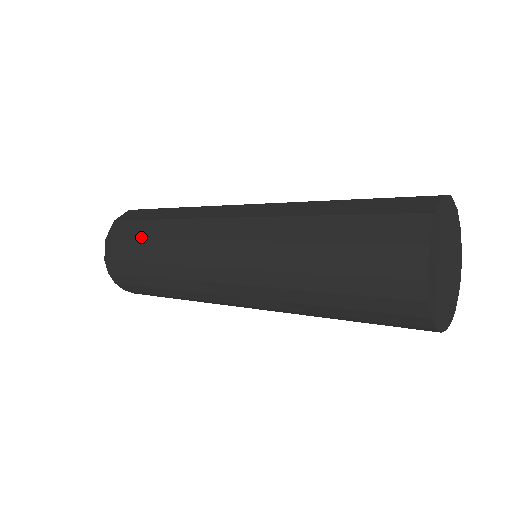
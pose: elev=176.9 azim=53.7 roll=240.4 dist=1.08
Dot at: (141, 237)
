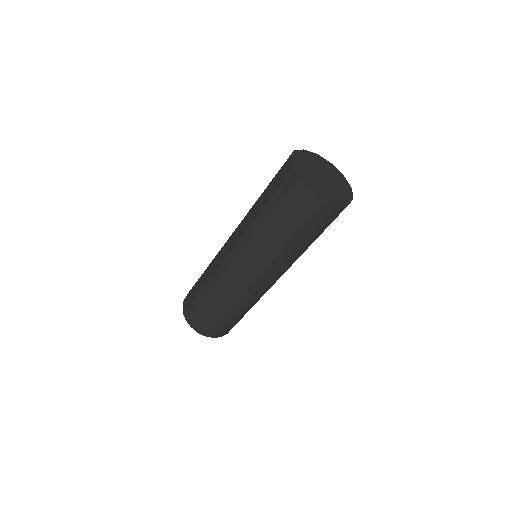
Dot at: (197, 282)
